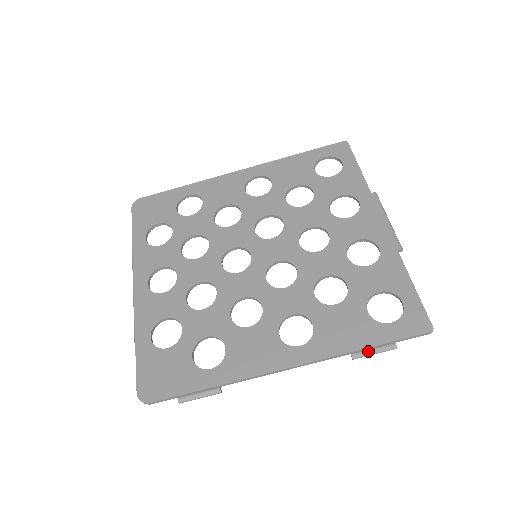
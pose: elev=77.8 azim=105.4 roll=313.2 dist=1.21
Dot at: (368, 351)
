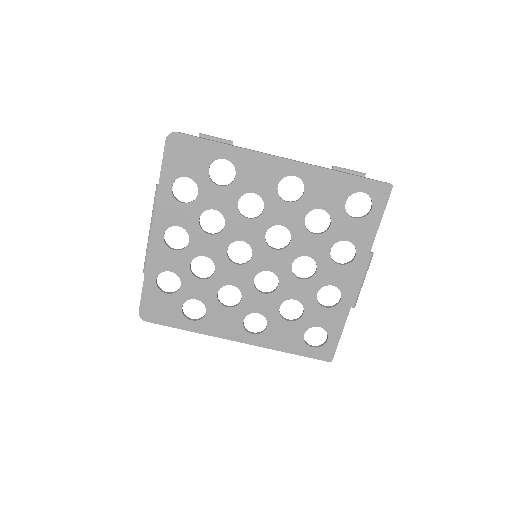
Dot at: (290, 352)
